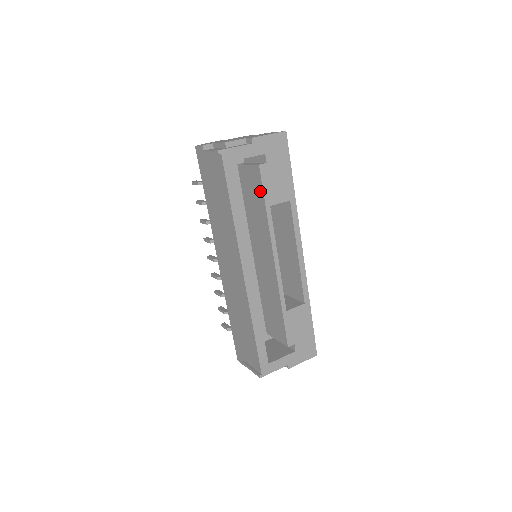
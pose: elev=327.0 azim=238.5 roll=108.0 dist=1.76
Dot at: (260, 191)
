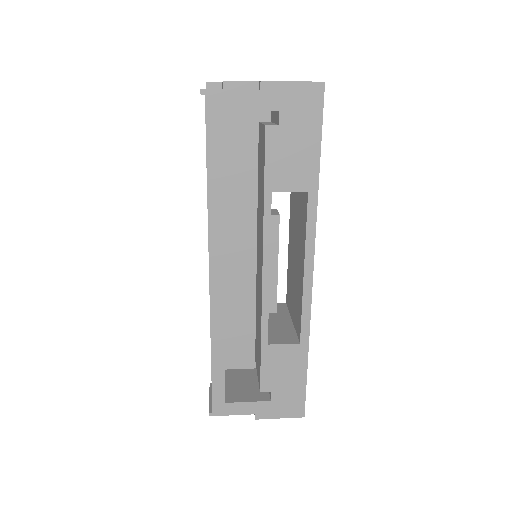
Dot at: (263, 166)
